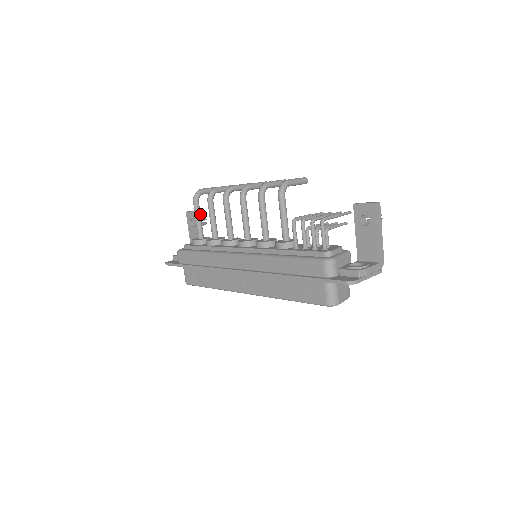
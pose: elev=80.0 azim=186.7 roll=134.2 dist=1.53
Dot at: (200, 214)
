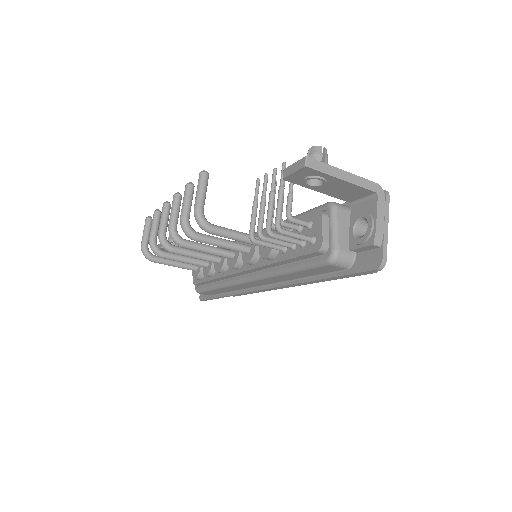
Dot at: (170, 260)
